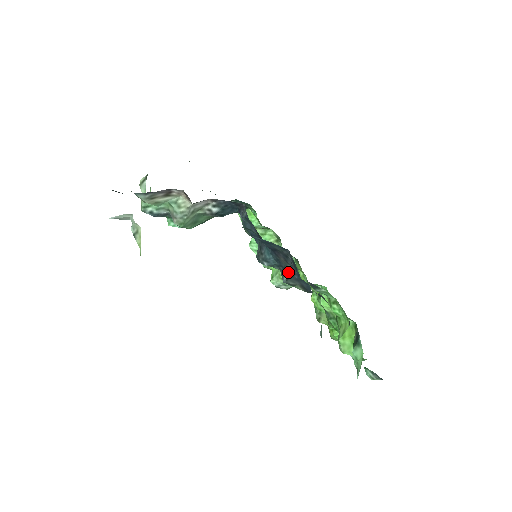
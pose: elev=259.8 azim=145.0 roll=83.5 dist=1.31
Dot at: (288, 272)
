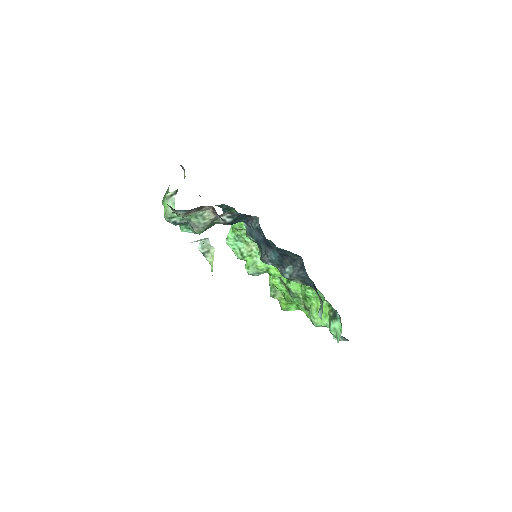
Dot at: (290, 270)
